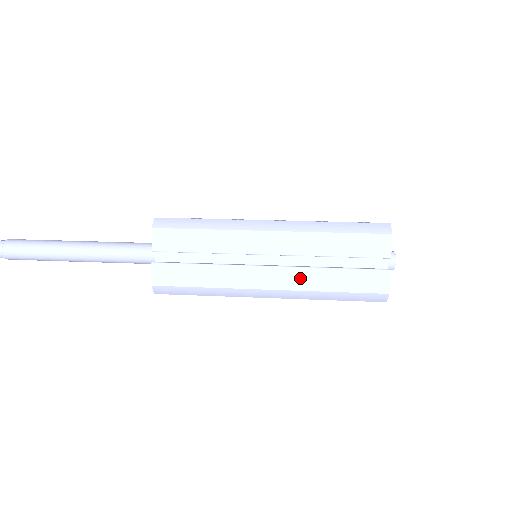
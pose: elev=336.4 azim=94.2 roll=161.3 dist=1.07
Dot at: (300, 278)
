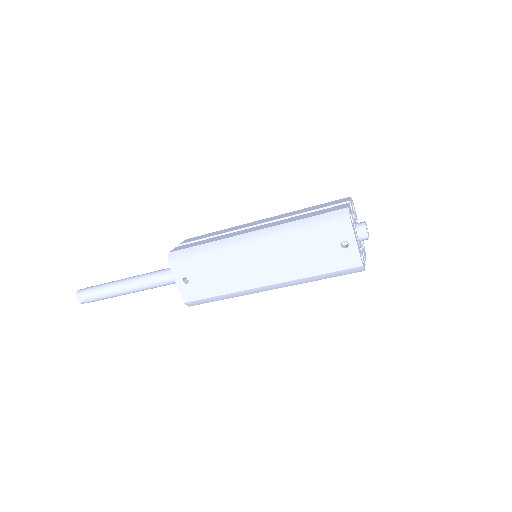
Dot at: (278, 223)
